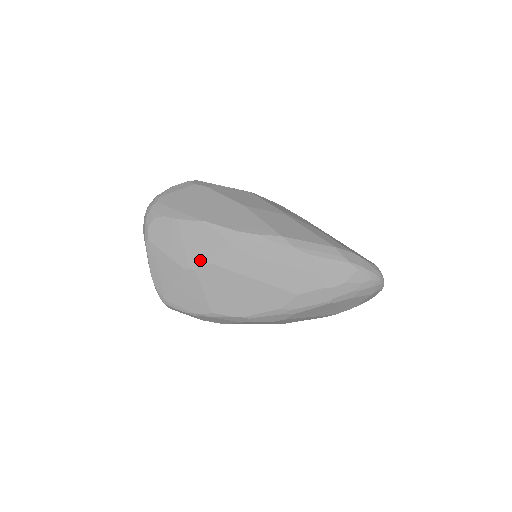
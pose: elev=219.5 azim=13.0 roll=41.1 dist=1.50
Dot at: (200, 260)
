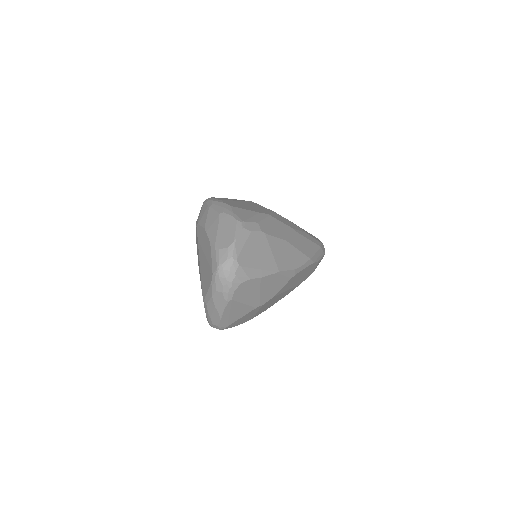
Dot at: (268, 298)
